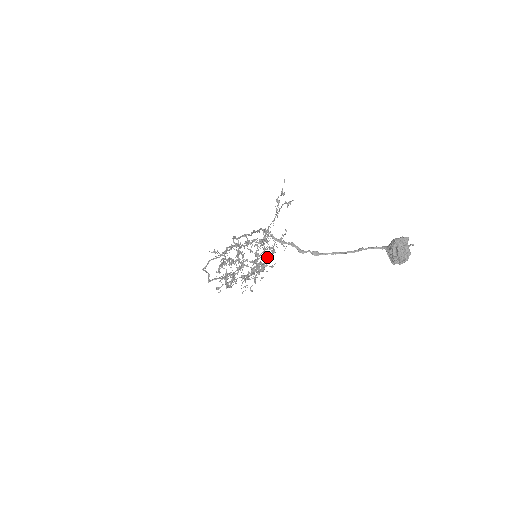
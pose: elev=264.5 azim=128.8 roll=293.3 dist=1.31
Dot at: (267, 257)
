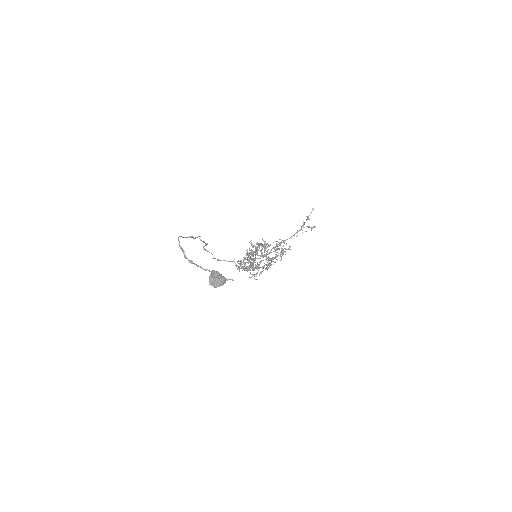
Dot at: occluded
